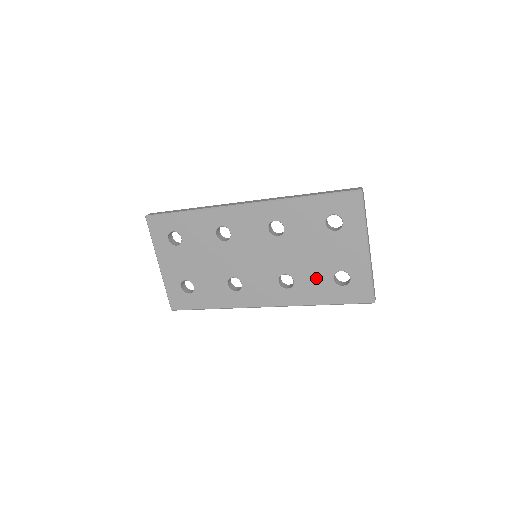
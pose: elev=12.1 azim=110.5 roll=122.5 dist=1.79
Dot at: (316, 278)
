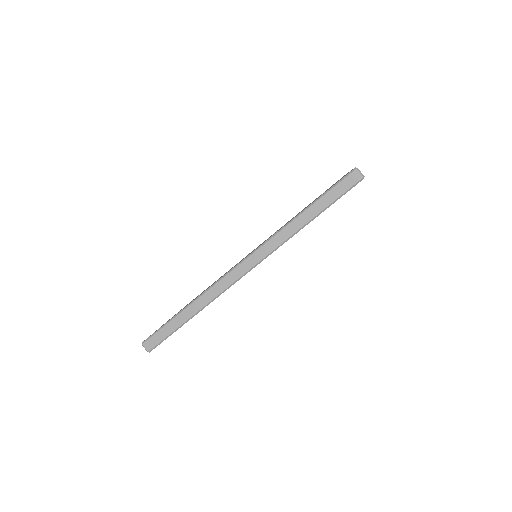
Dot at: occluded
